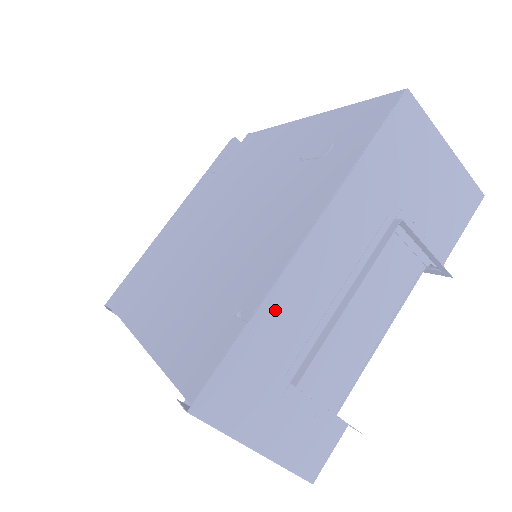
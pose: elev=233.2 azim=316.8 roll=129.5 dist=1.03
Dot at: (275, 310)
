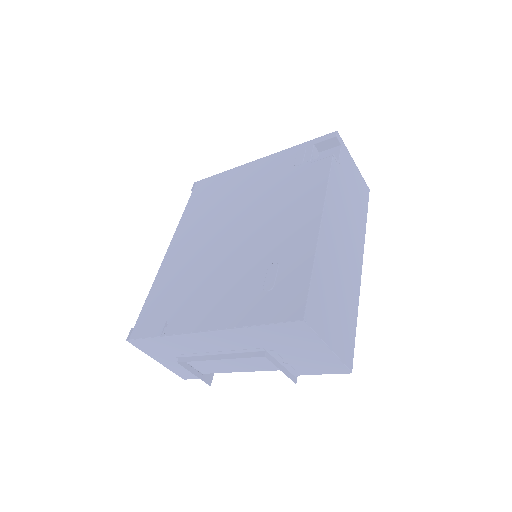
Dot at: (176, 340)
